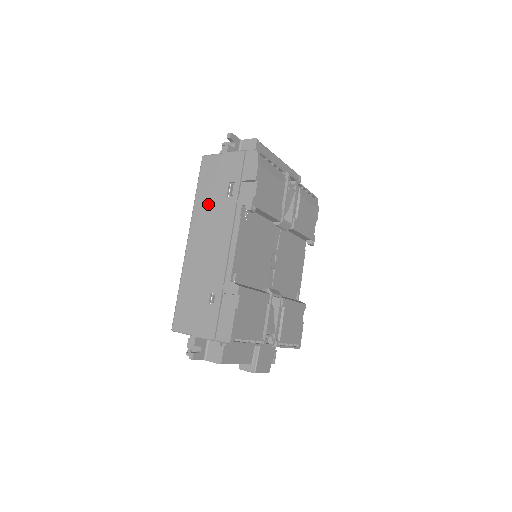
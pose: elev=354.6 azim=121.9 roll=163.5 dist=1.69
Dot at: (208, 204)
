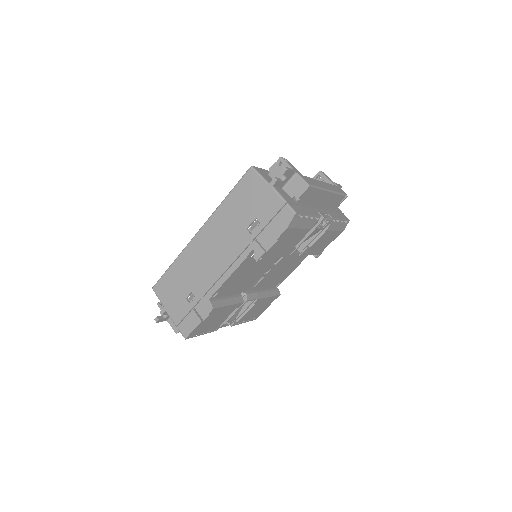
Dot at: (229, 219)
